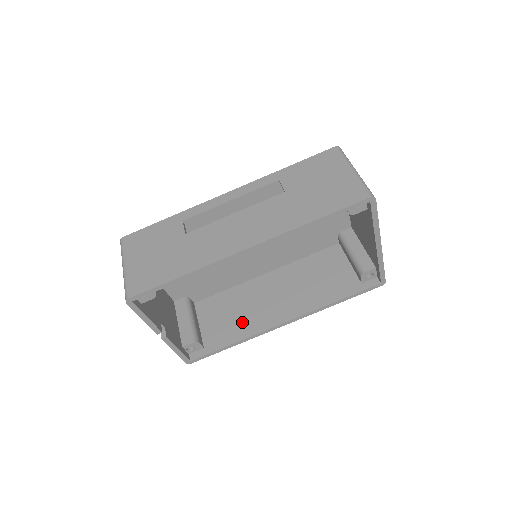
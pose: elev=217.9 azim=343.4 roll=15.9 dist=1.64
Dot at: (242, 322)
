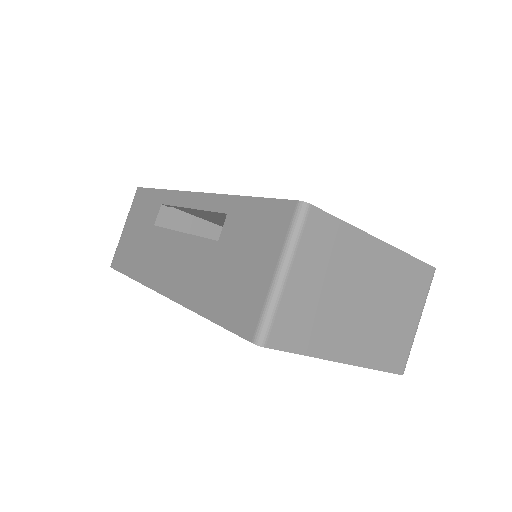
Dot at: occluded
